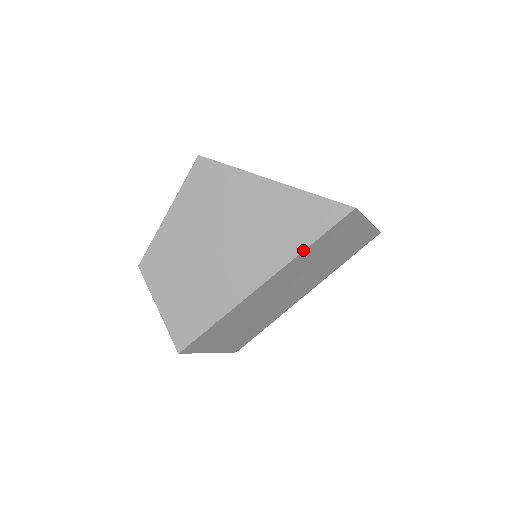
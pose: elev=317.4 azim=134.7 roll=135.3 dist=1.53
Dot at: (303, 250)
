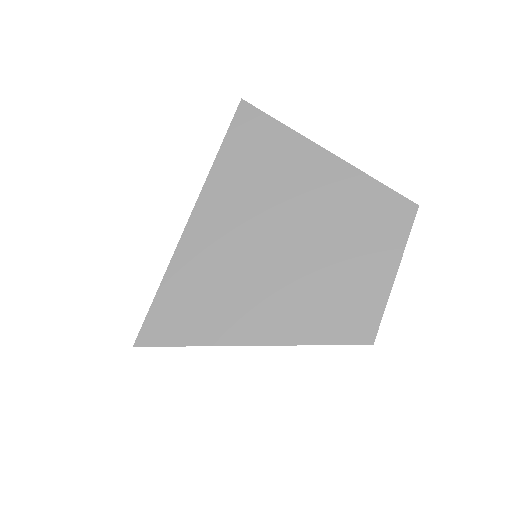
Dot at: occluded
